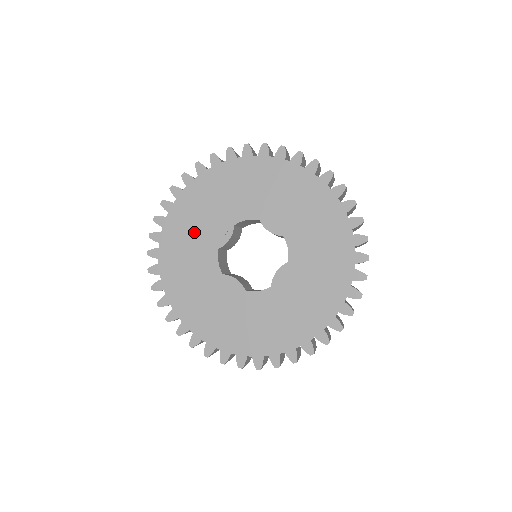
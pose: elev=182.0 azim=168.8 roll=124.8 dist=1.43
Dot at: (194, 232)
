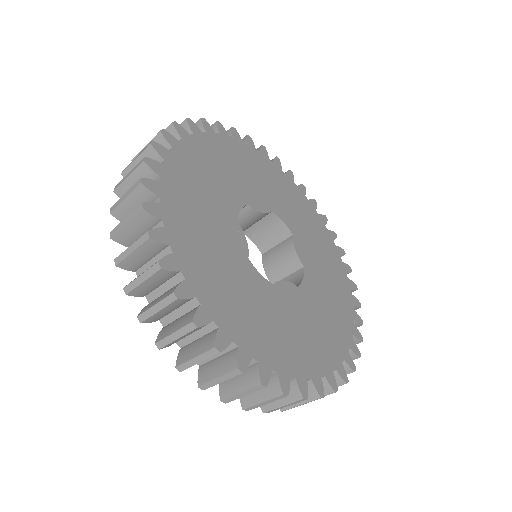
Dot at: (215, 253)
